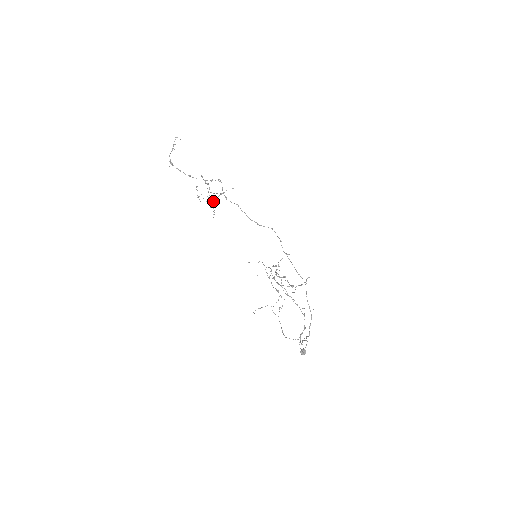
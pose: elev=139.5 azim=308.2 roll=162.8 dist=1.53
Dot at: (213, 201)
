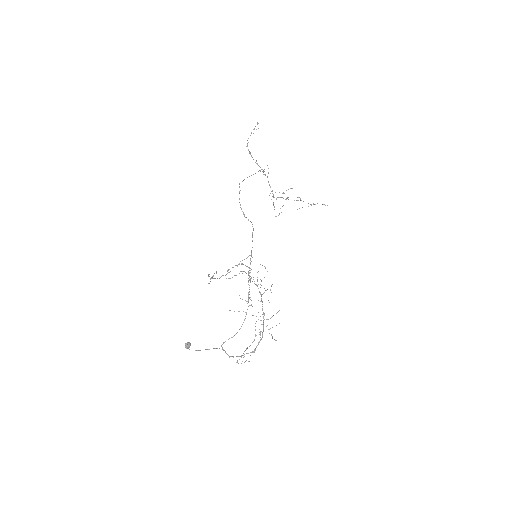
Dot at: occluded
